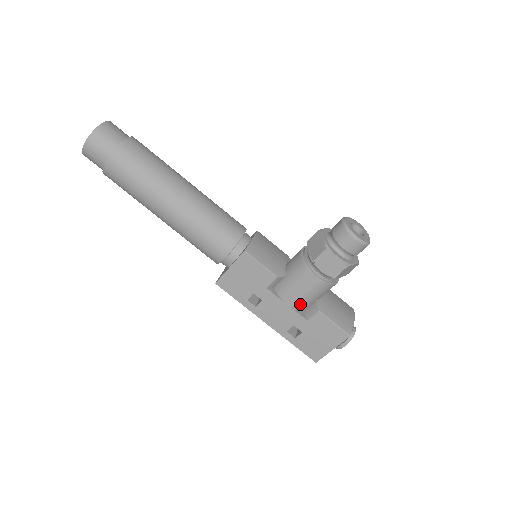
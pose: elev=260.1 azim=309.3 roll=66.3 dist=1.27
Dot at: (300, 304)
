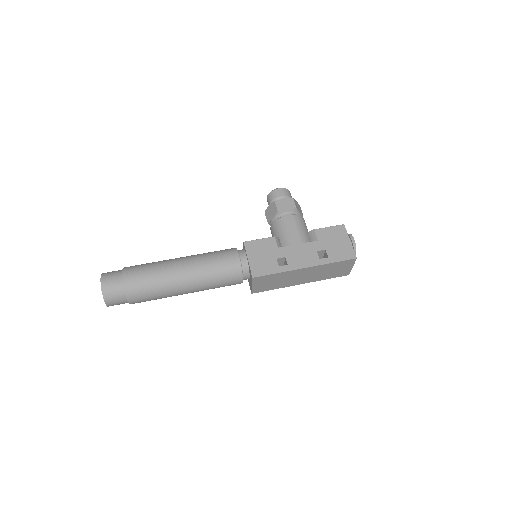
Dot at: (303, 238)
